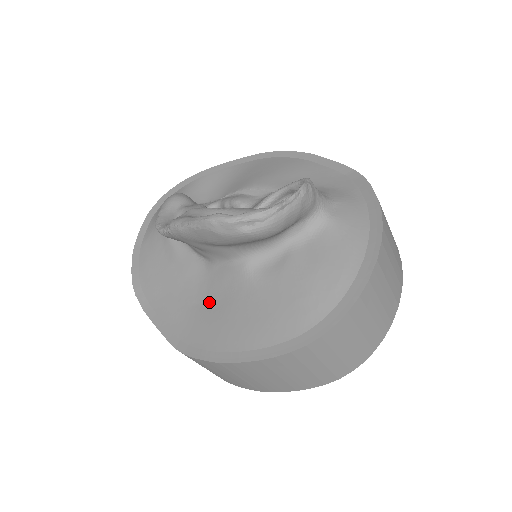
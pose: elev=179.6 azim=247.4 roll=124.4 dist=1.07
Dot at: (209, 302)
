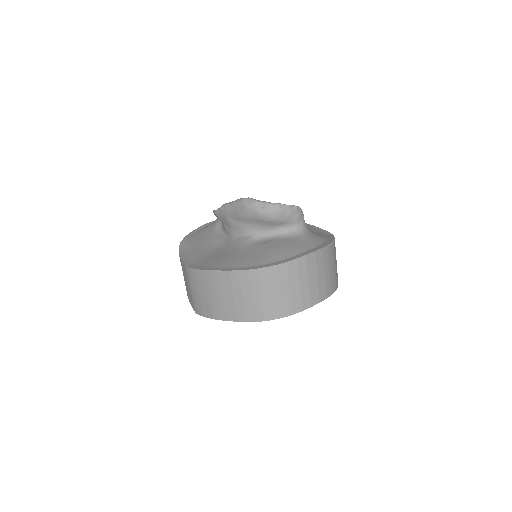
Dot at: (218, 253)
